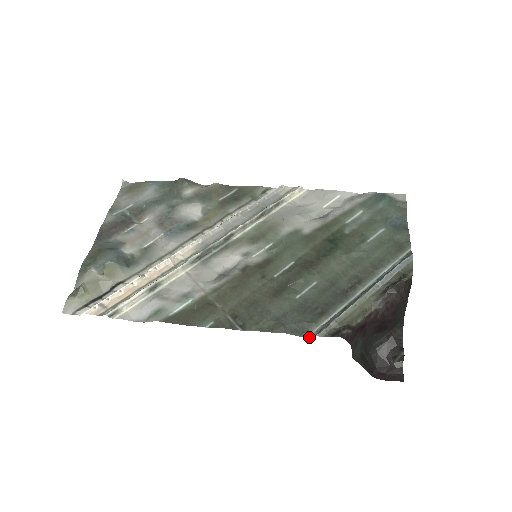
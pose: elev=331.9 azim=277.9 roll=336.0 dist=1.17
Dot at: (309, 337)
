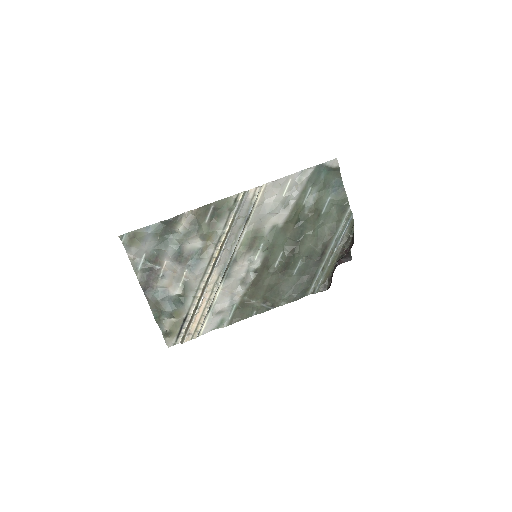
Dot at: occluded
